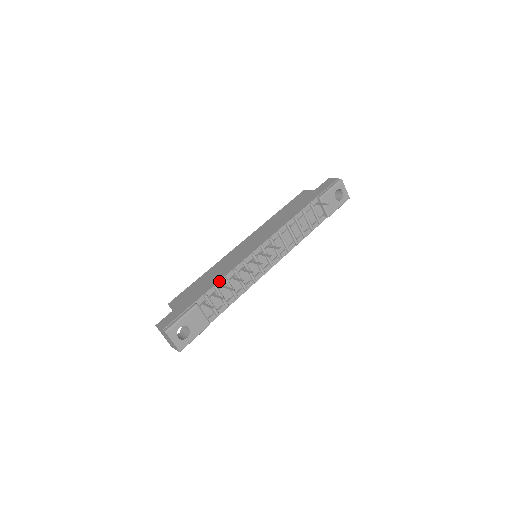
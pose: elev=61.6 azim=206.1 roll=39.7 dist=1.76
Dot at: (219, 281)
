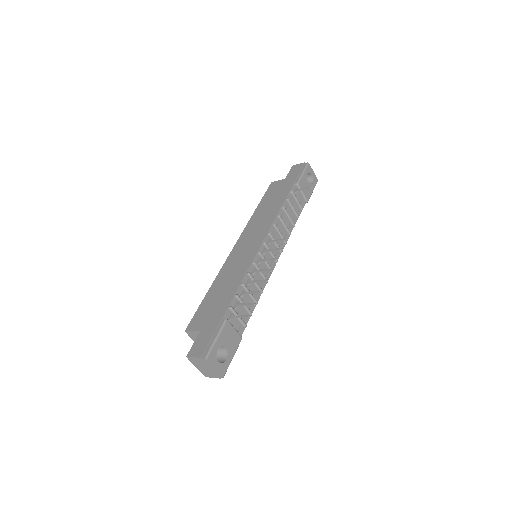
Dot at: (238, 289)
